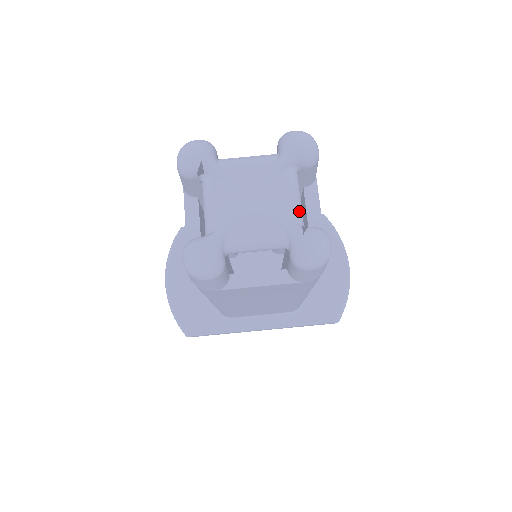
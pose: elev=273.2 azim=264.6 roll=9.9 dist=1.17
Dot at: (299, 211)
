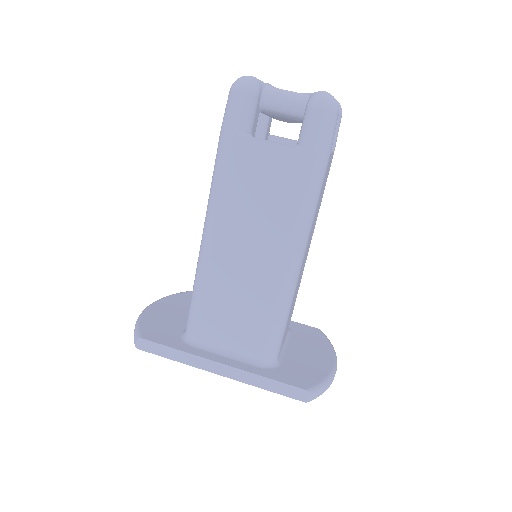
Dot at: occluded
